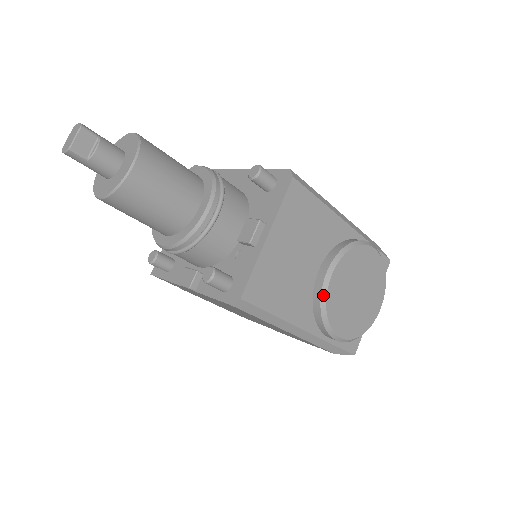
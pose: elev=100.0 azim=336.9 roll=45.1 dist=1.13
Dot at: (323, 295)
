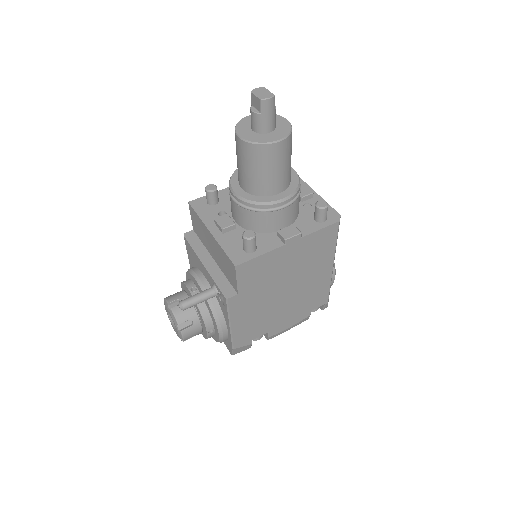
Dot at: occluded
